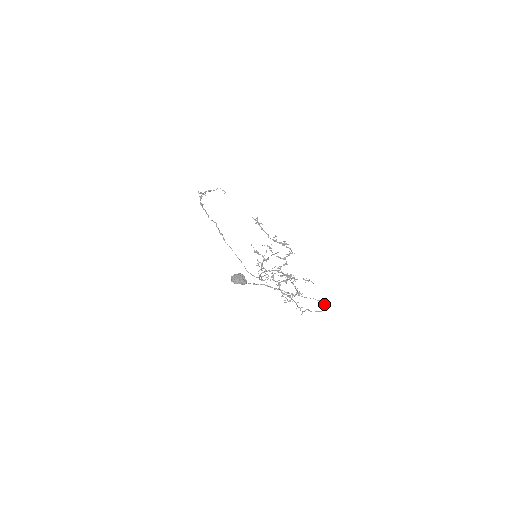
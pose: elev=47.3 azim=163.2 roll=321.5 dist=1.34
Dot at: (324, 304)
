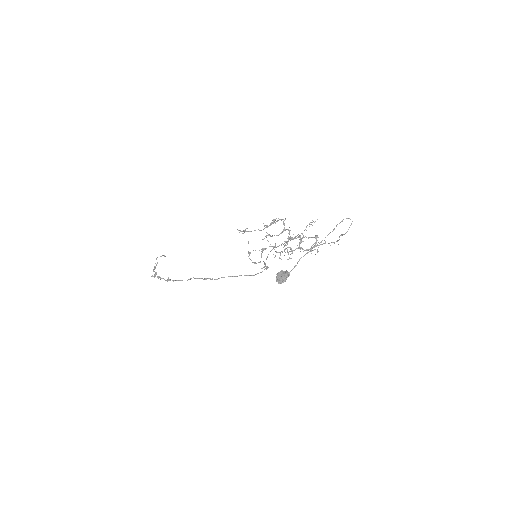
Dot at: occluded
